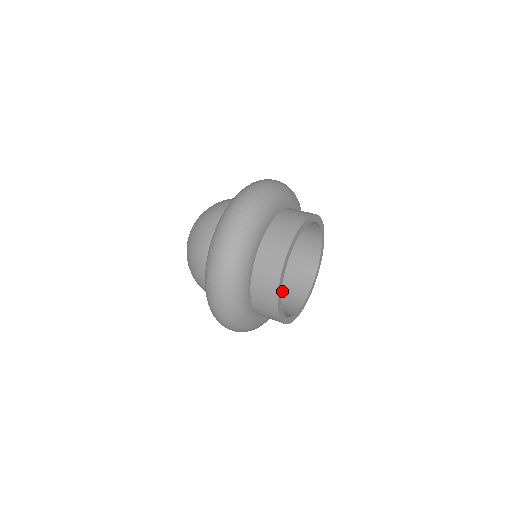
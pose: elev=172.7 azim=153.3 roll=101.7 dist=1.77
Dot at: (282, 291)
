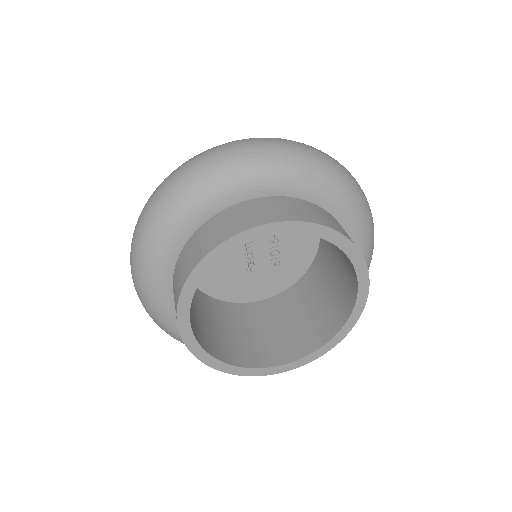
Dot at: (314, 311)
